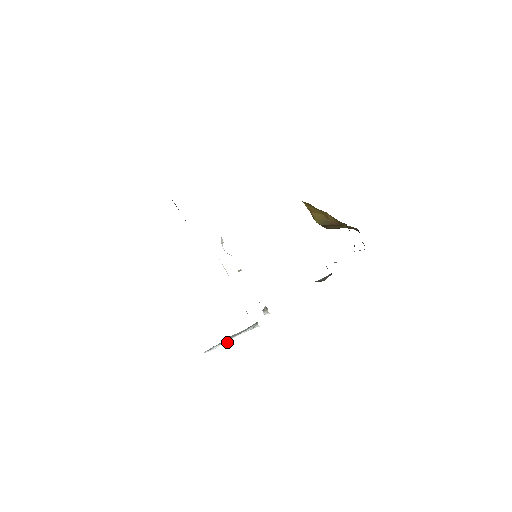
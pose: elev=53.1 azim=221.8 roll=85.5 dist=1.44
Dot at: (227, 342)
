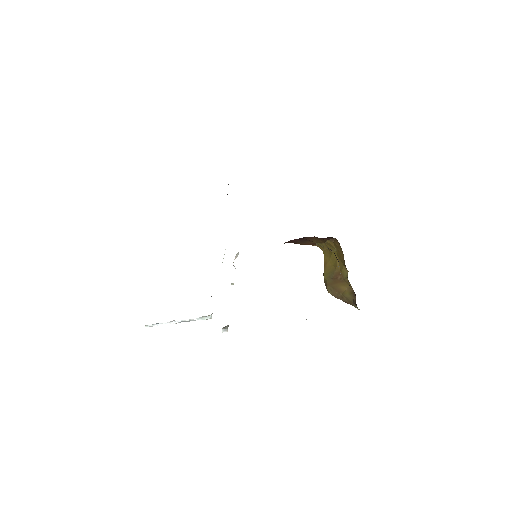
Dot at: occluded
